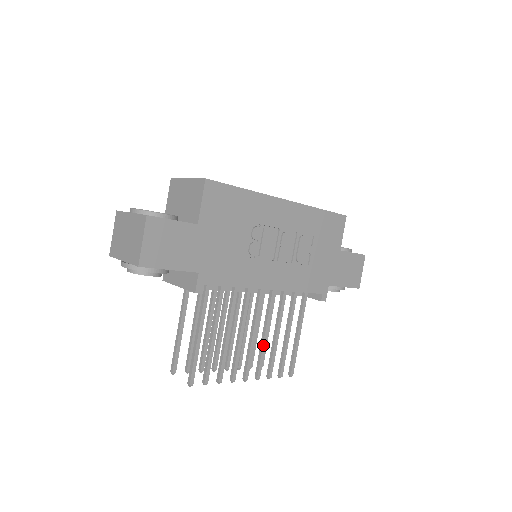
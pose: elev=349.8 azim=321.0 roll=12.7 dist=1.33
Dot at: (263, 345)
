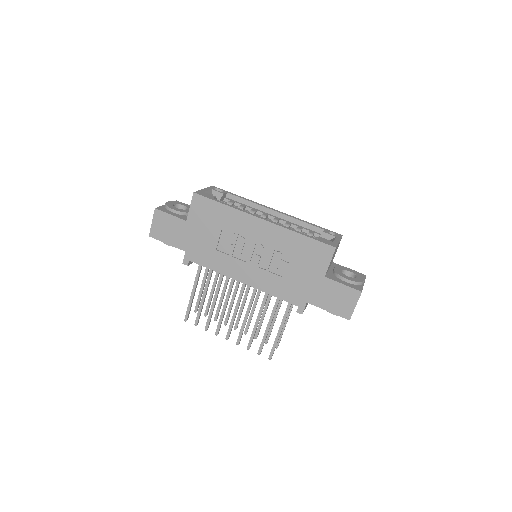
Dot at: (243, 322)
